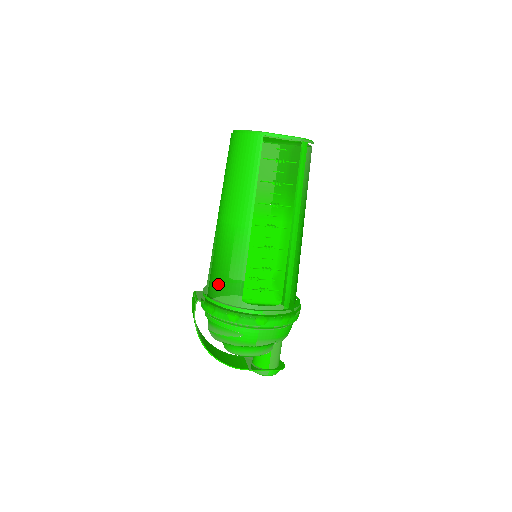
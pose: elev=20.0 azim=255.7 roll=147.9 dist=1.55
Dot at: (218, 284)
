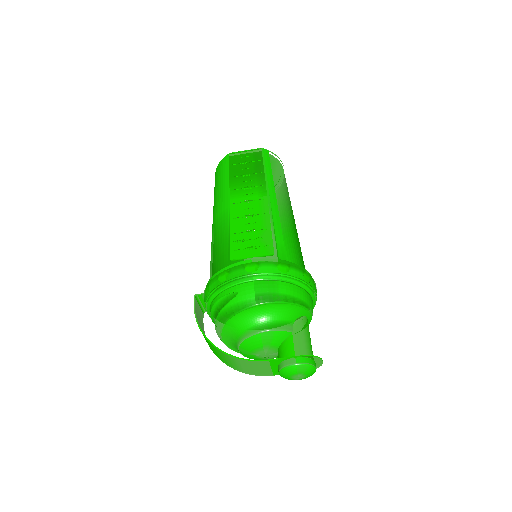
Dot at: (212, 268)
